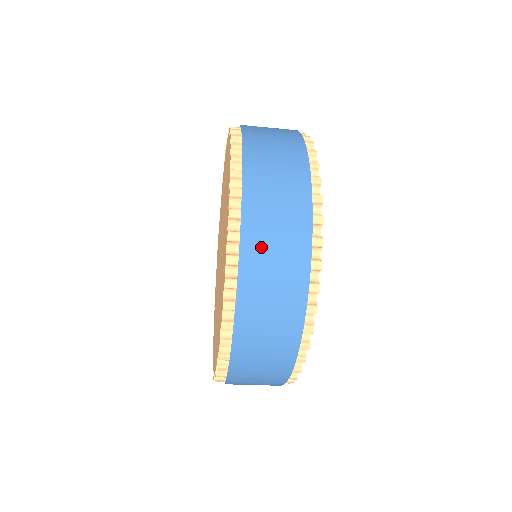
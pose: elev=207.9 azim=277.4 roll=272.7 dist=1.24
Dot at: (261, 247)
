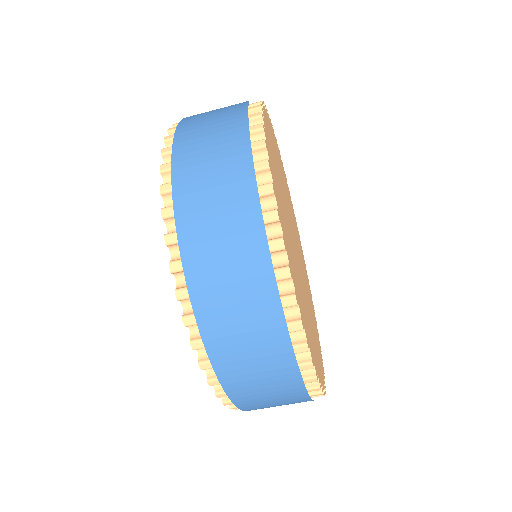
Dot at: (209, 271)
